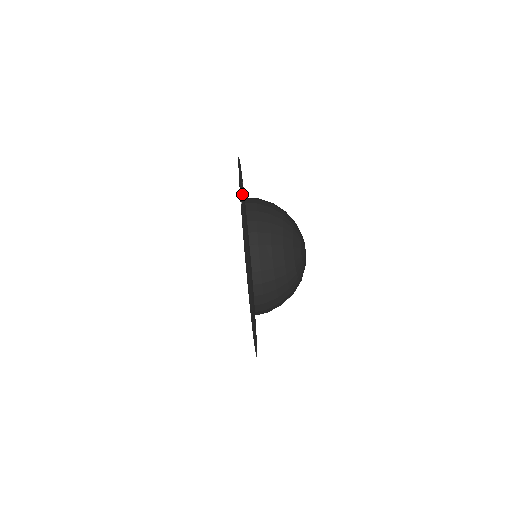
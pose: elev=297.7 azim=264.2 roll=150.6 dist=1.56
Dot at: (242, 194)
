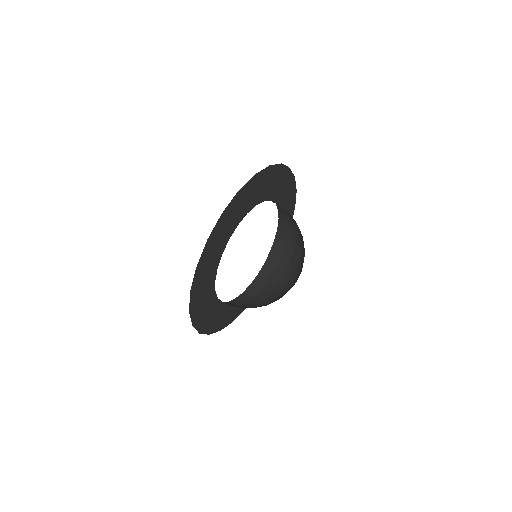
Dot at: (256, 199)
